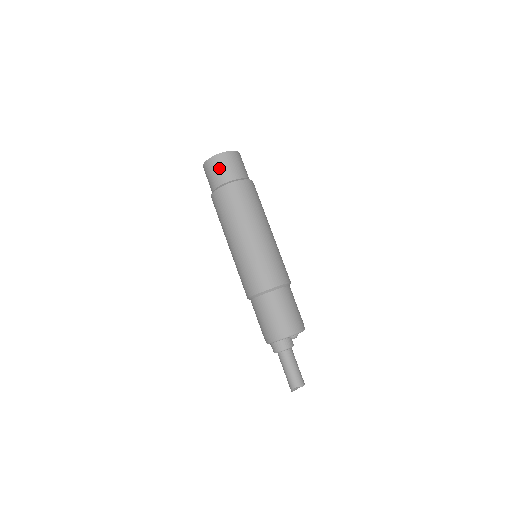
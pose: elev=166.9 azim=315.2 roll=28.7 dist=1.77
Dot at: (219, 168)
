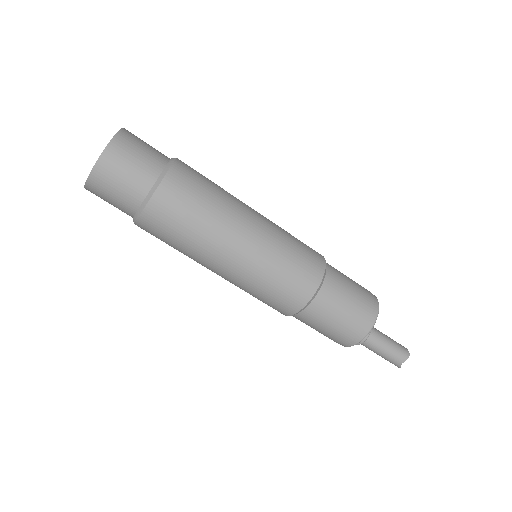
Dot at: (117, 181)
